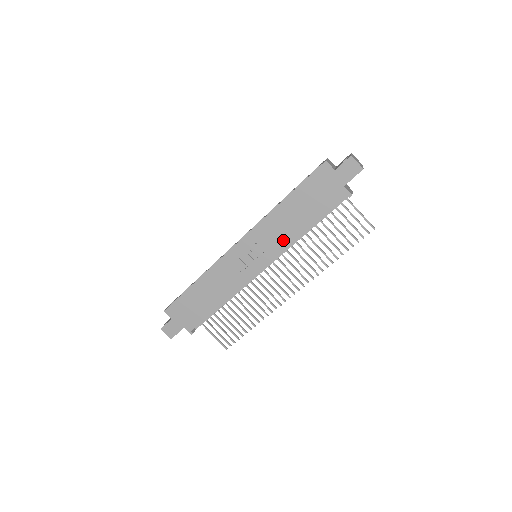
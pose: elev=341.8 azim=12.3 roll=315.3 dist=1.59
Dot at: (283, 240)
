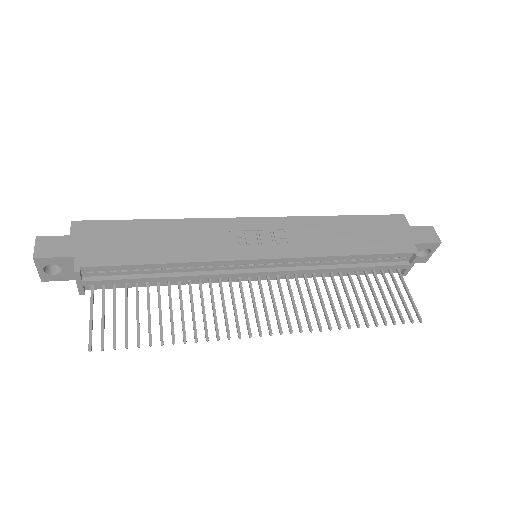
Dot at: (314, 247)
